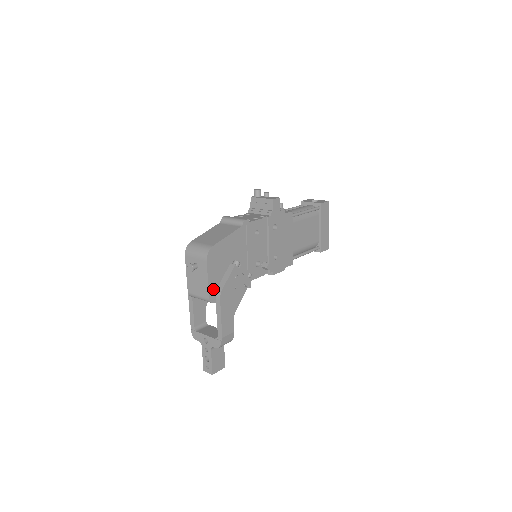
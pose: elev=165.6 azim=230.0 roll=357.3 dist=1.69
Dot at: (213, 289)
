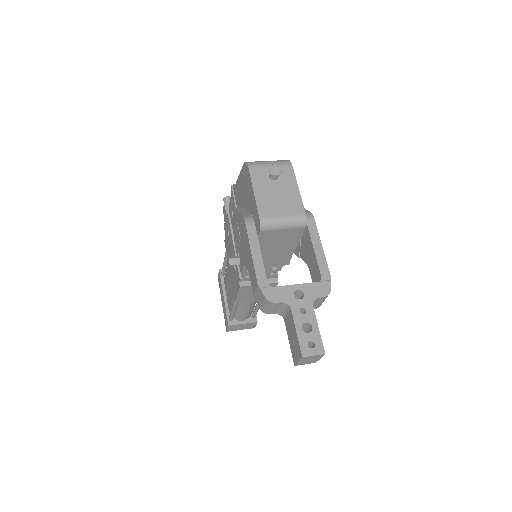
Dot at: occluded
